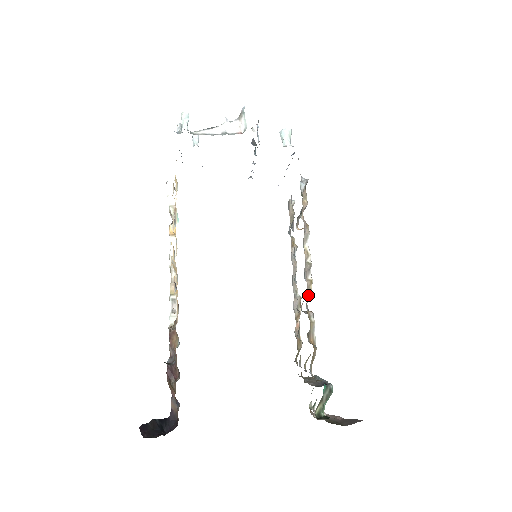
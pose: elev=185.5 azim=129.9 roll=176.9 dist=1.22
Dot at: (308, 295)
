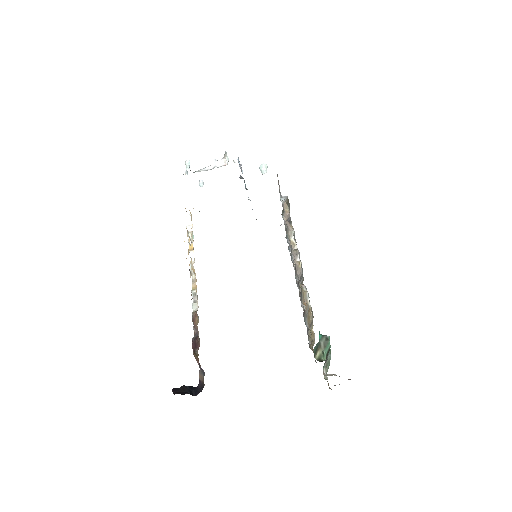
Dot at: (298, 272)
